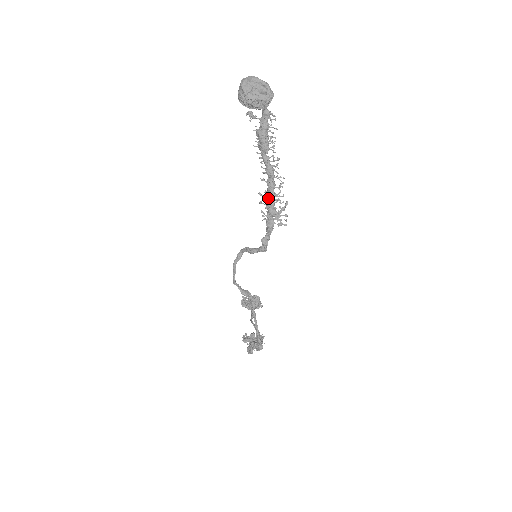
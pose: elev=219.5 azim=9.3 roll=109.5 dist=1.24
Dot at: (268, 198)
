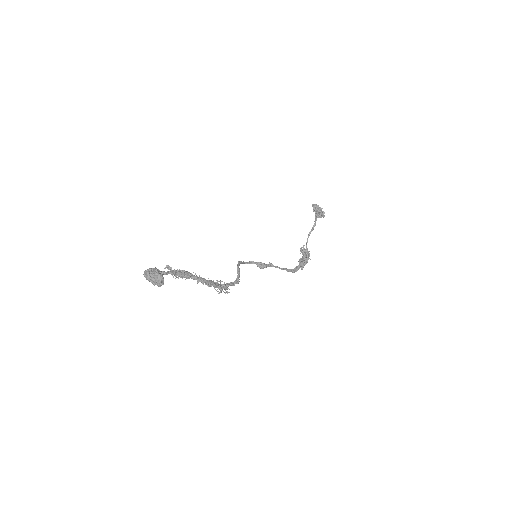
Dot at: occluded
